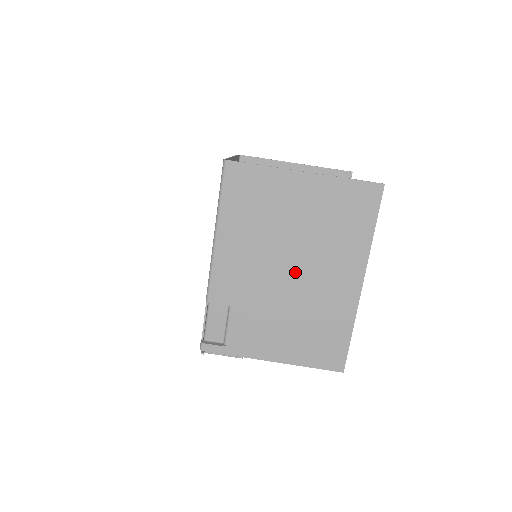
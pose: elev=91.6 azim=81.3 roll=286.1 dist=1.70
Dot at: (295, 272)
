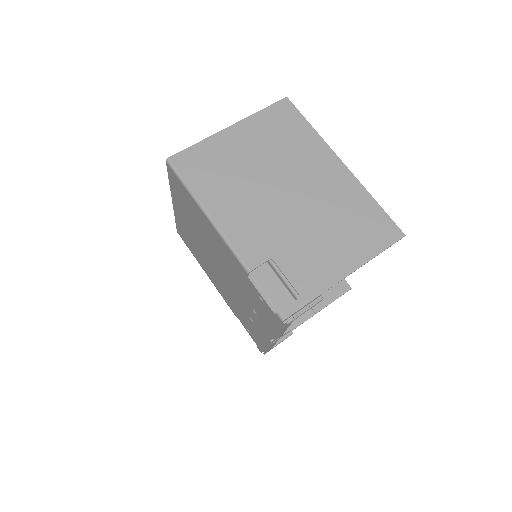
Dot at: (291, 192)
